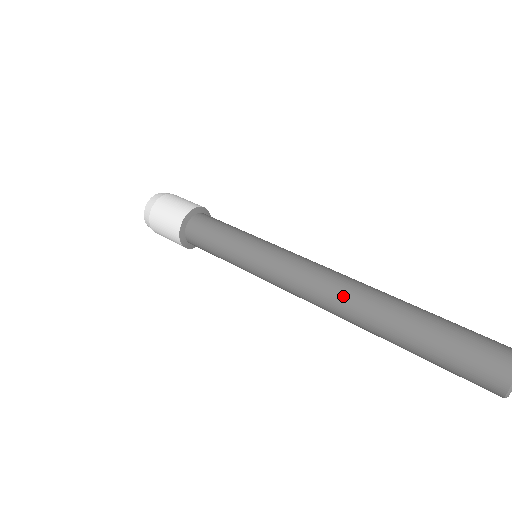
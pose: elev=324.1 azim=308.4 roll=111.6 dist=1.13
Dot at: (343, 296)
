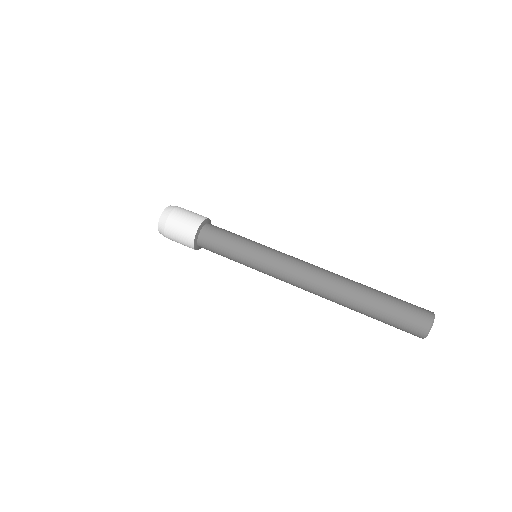
Dot at: (322, 295)
